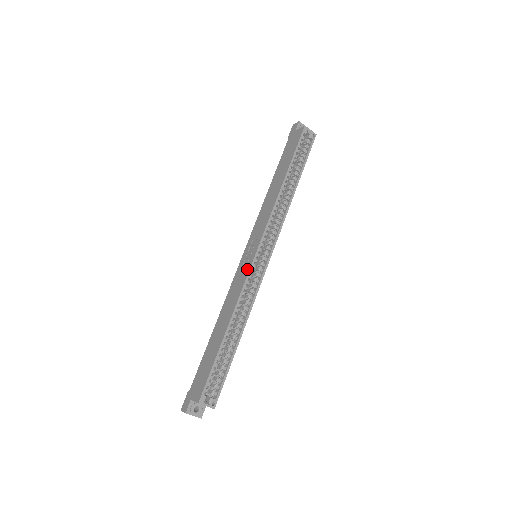
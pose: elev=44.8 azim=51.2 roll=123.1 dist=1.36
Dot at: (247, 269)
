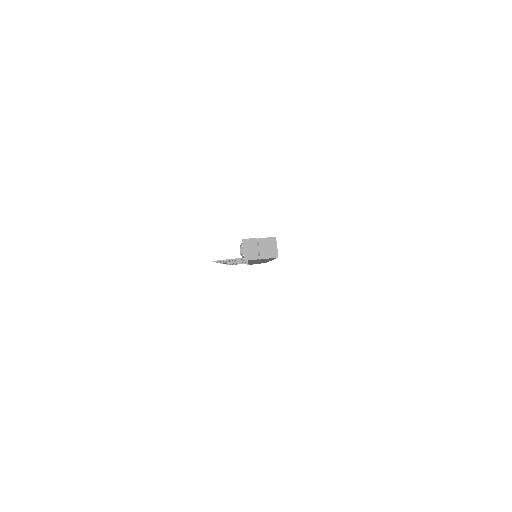
Dot at: occluded
